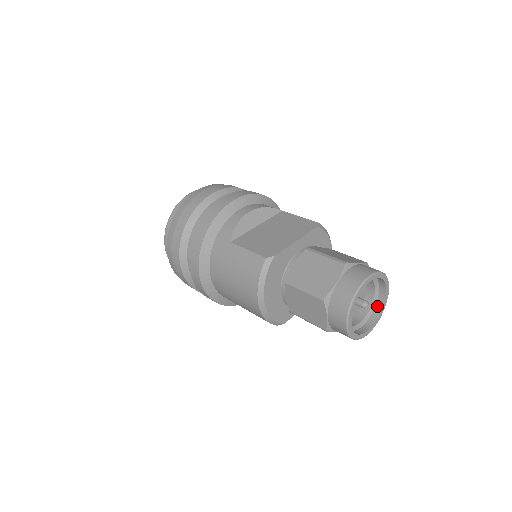
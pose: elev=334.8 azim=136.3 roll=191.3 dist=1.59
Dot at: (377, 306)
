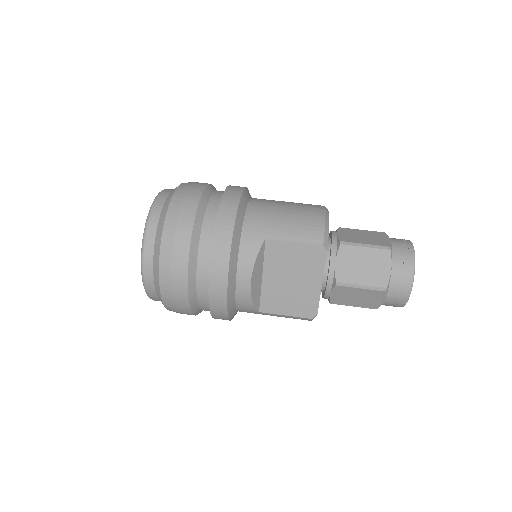
Dot at: occluded
